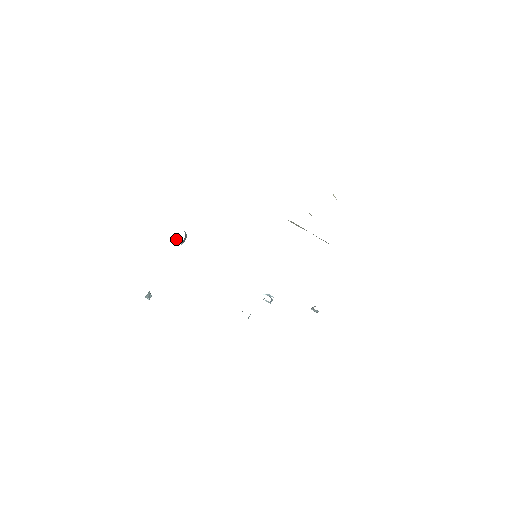
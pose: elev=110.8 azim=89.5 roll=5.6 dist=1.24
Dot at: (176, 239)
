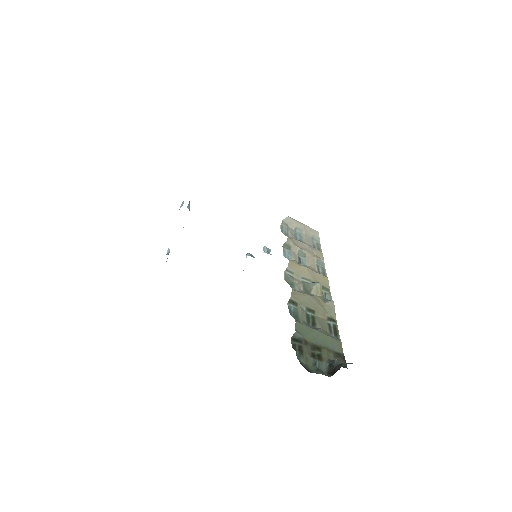
Dot at: occluded
